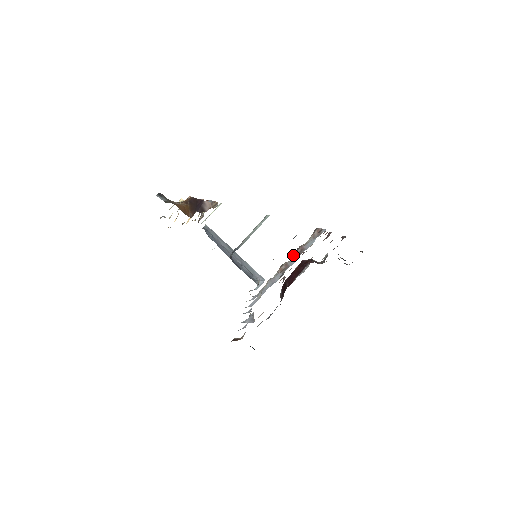
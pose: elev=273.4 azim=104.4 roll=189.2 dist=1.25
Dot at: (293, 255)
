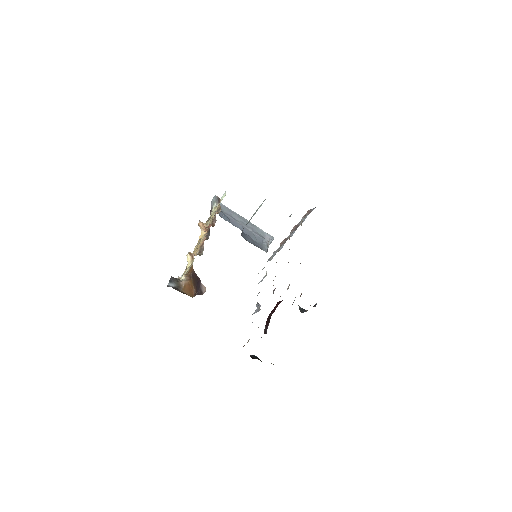
Dot at: (289, 237)
